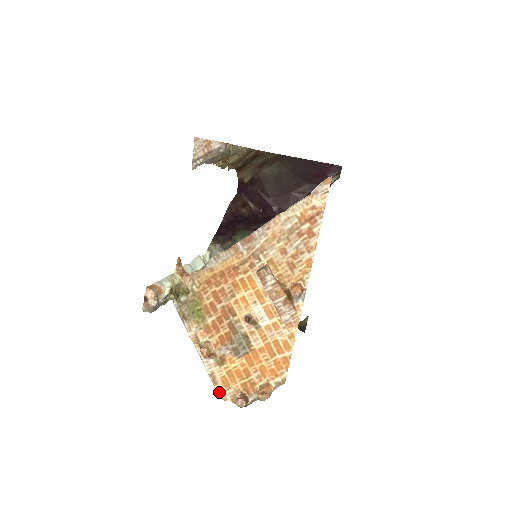
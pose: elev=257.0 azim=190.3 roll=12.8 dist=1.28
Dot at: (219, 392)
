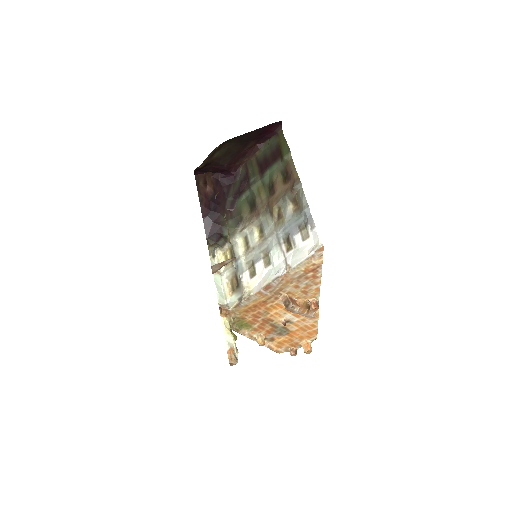
Dot at: (277, 352)
